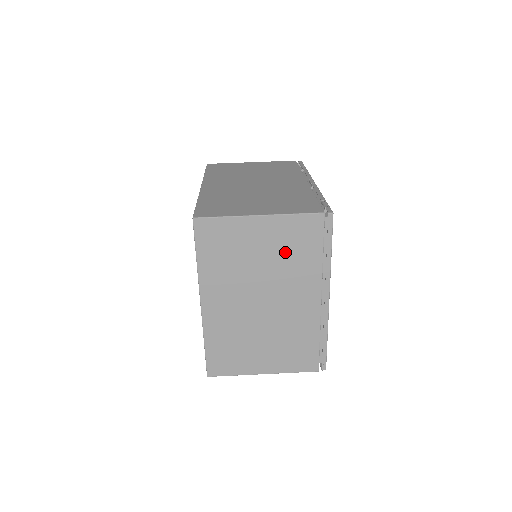
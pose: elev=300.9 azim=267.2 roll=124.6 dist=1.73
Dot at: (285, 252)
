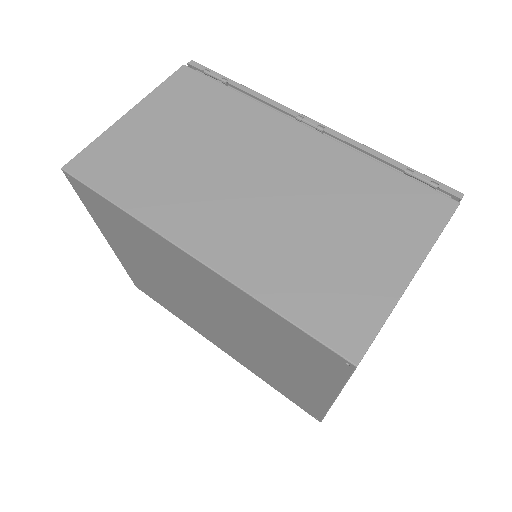
Dot at: occluded
